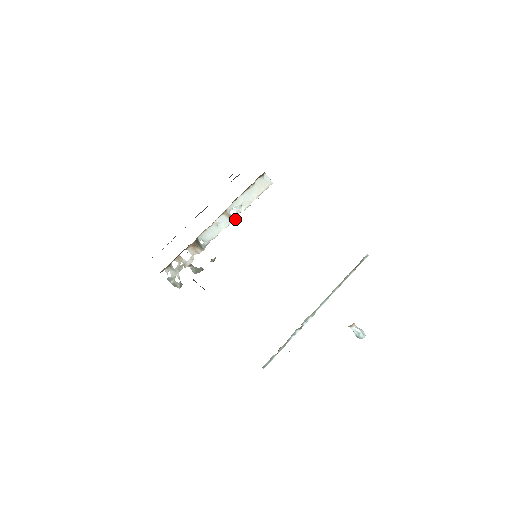
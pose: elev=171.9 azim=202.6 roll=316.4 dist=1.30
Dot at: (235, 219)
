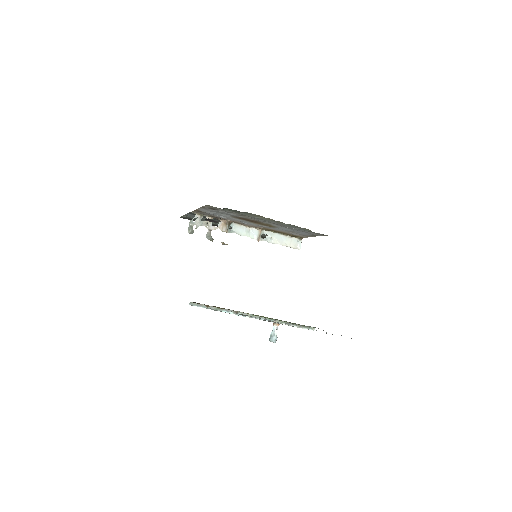
Dot at: (261, 240)
